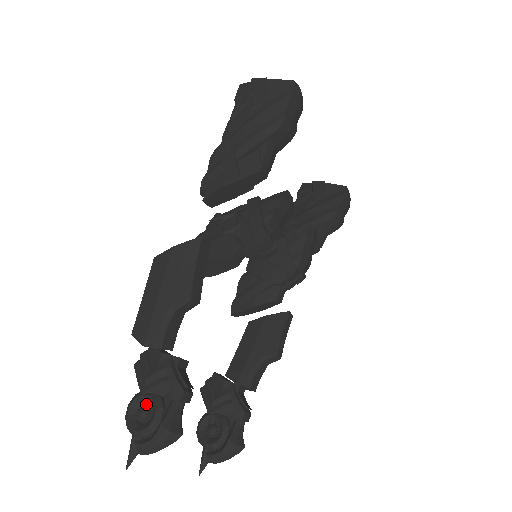
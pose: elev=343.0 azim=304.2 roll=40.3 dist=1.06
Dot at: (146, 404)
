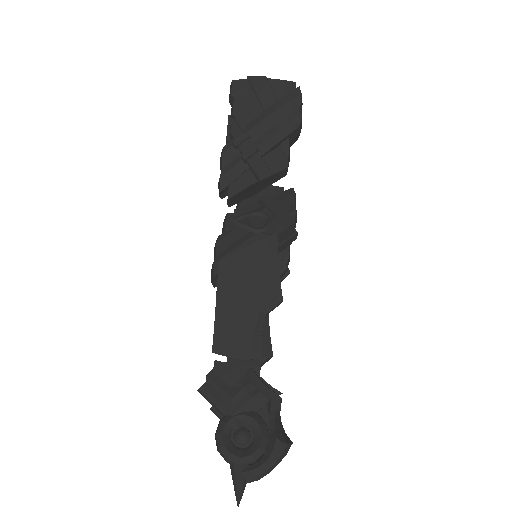
Dot at: (242, 425)
